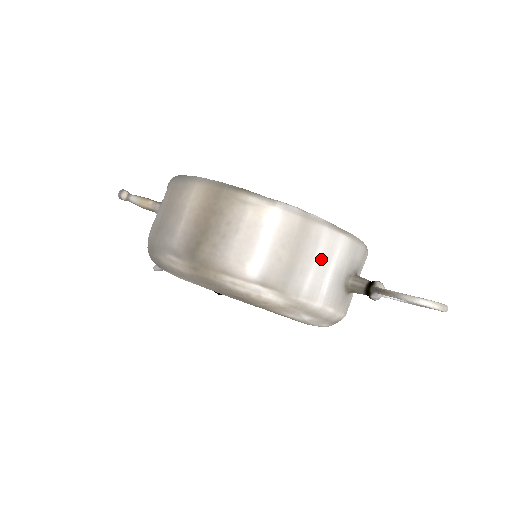
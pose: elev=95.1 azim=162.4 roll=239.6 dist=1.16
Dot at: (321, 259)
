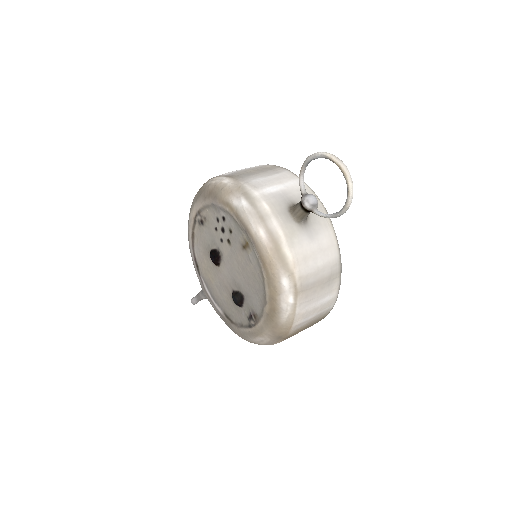
Dot at: (274, 178)
